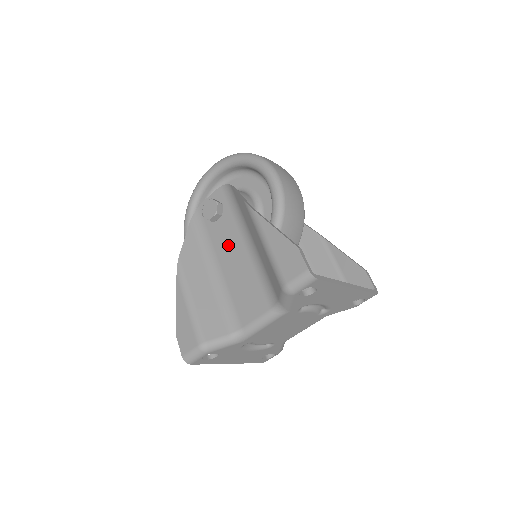
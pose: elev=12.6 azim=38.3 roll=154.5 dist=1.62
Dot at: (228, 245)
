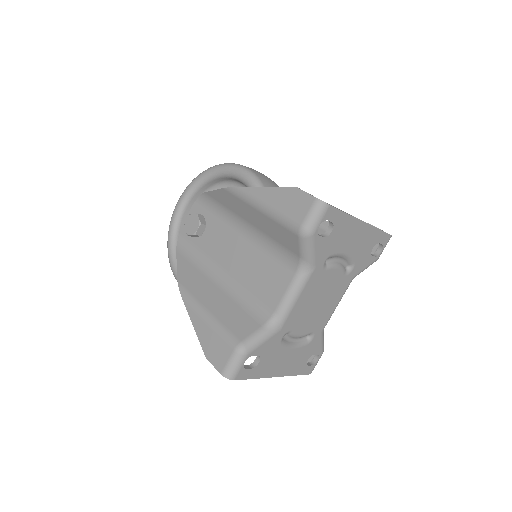
Dot at: (224, 247)
